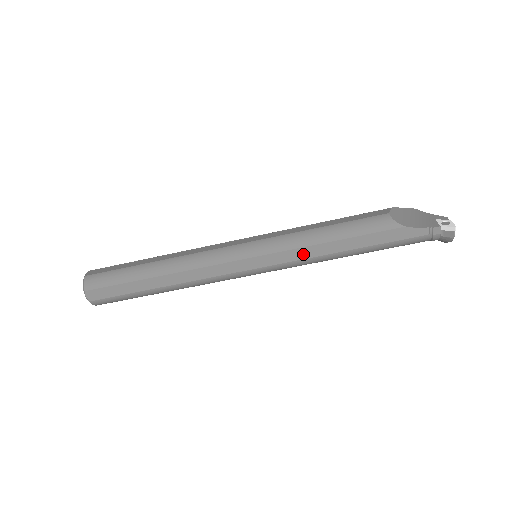
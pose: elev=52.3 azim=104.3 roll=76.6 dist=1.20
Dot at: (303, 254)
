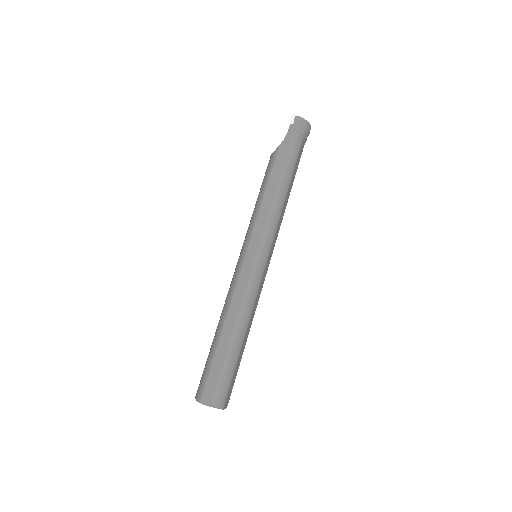
Dot at: (264, 215)
